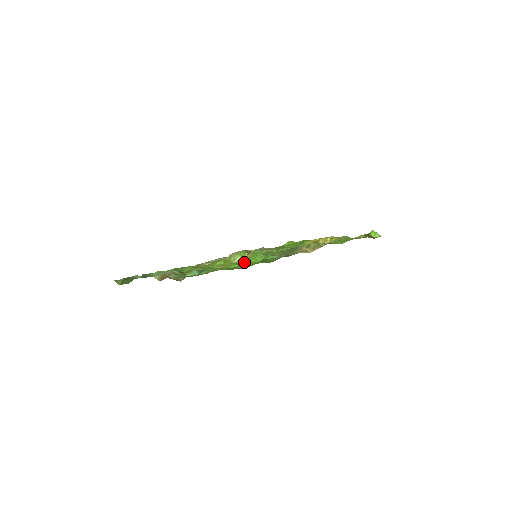
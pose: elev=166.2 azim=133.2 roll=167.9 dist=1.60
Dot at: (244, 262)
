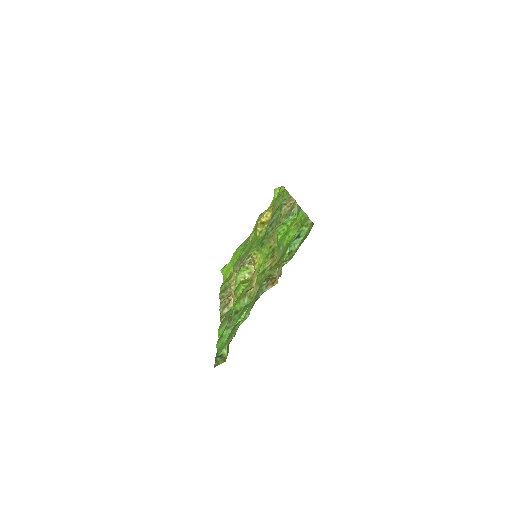
Dot at: (283, 234)
